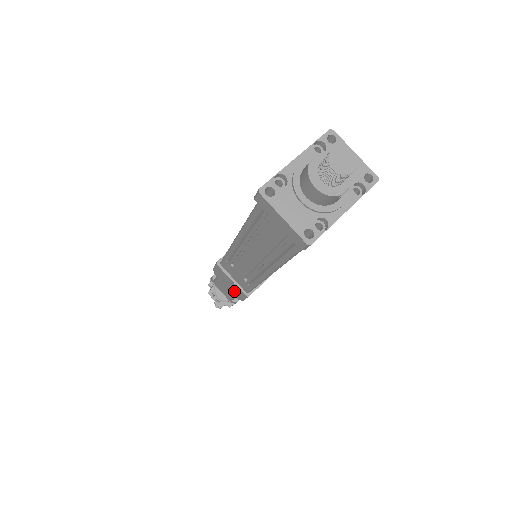
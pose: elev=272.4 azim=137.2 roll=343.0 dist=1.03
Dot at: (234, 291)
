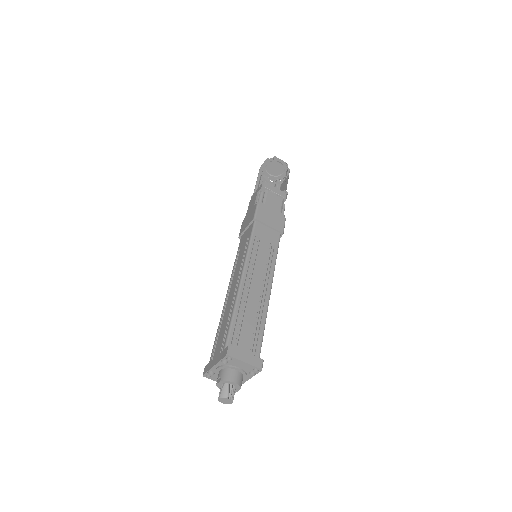
Dot at: occluded
